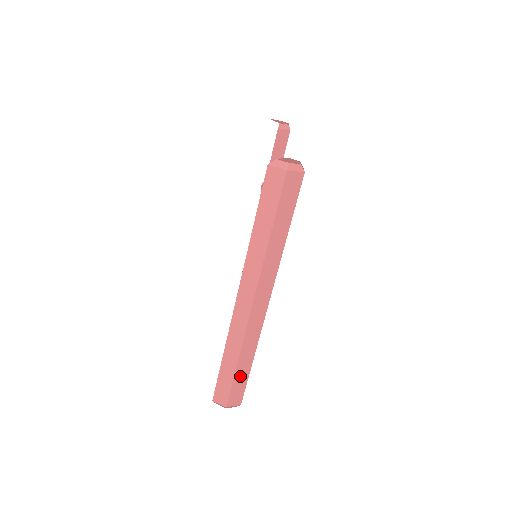
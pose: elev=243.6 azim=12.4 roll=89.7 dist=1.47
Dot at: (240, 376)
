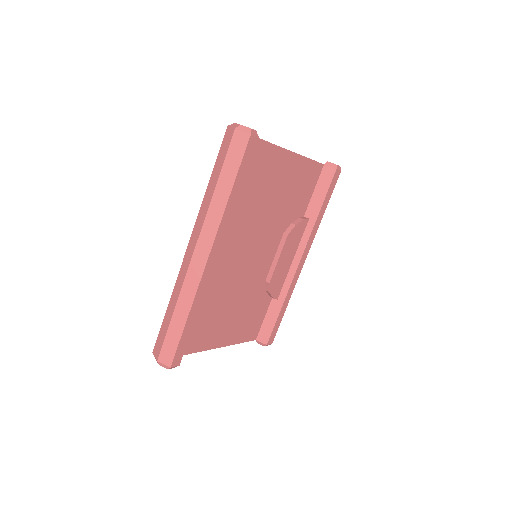
Dot at: (174, 330)
